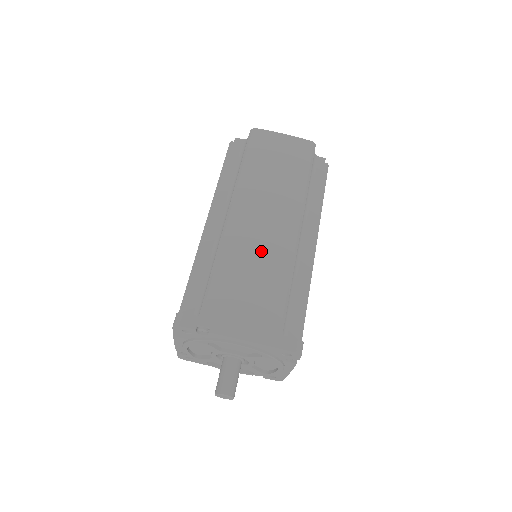
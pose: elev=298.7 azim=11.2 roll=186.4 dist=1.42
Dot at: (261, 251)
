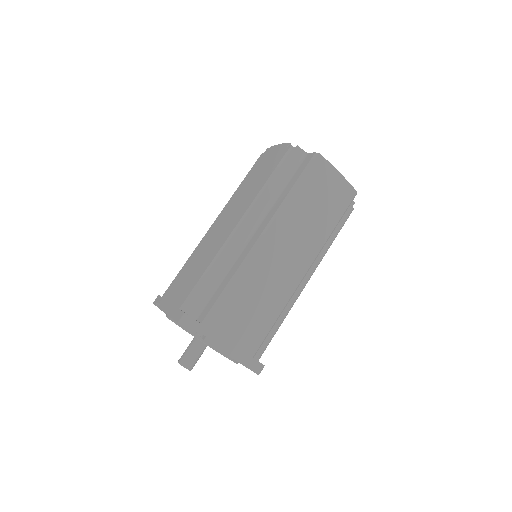
Dot at: (270, 284)
